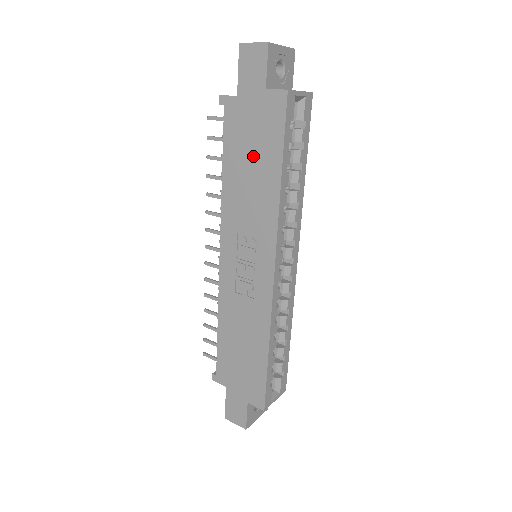
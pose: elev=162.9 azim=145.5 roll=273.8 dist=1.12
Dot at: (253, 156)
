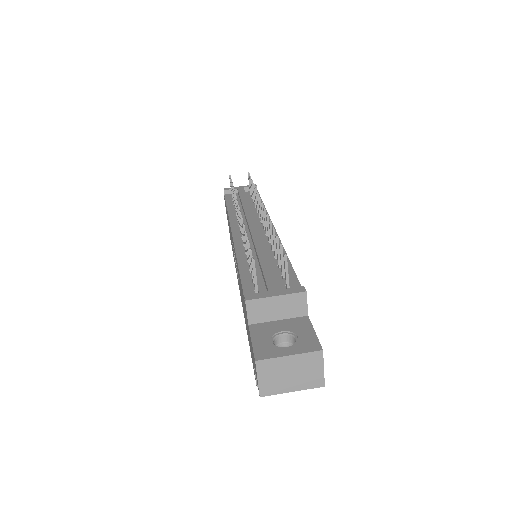
Dot at: occluded
